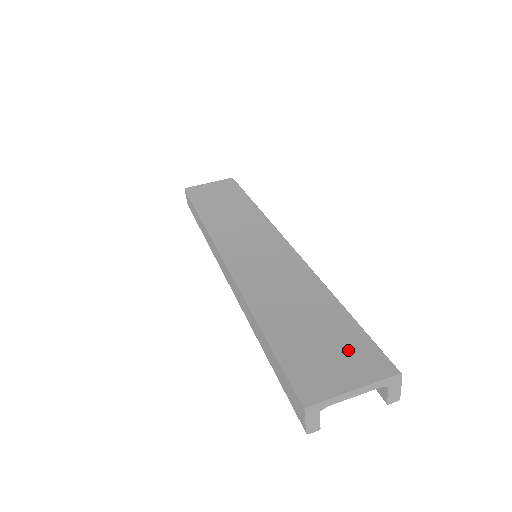
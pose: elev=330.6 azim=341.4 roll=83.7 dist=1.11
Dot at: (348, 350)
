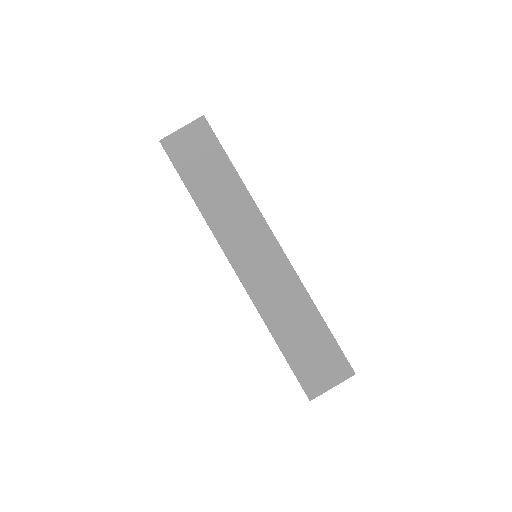
Dot at: (329, 361)
